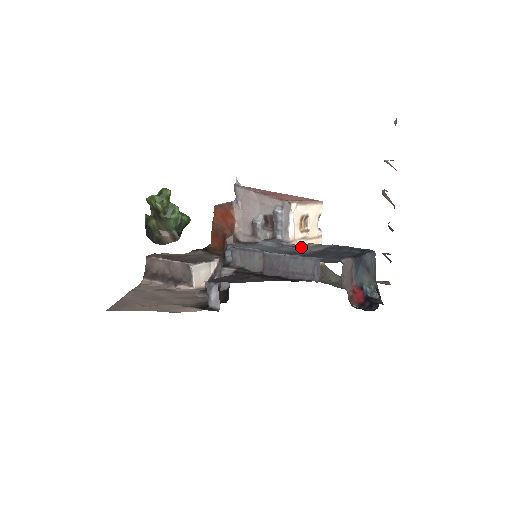
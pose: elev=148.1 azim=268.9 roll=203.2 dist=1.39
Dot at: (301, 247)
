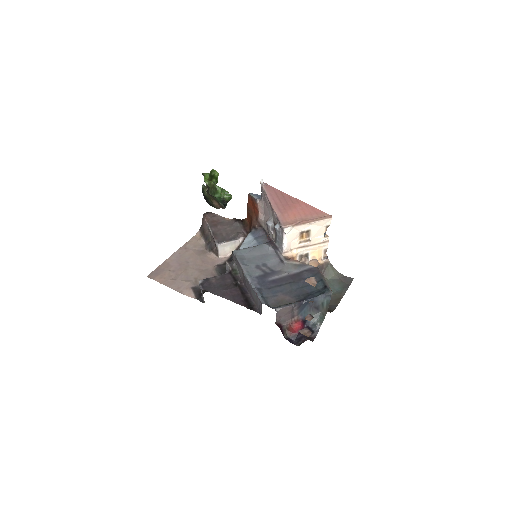
Dot at: (286, 263)
